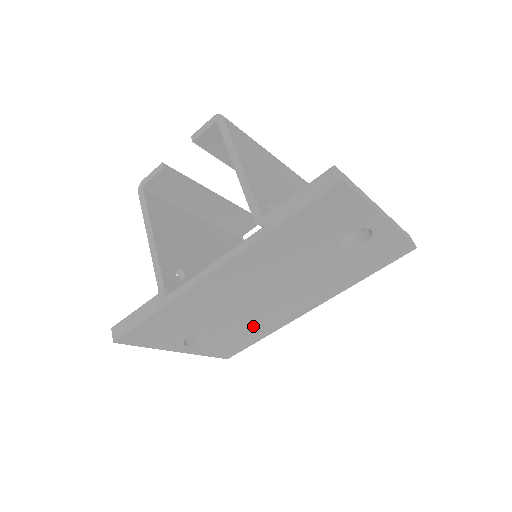
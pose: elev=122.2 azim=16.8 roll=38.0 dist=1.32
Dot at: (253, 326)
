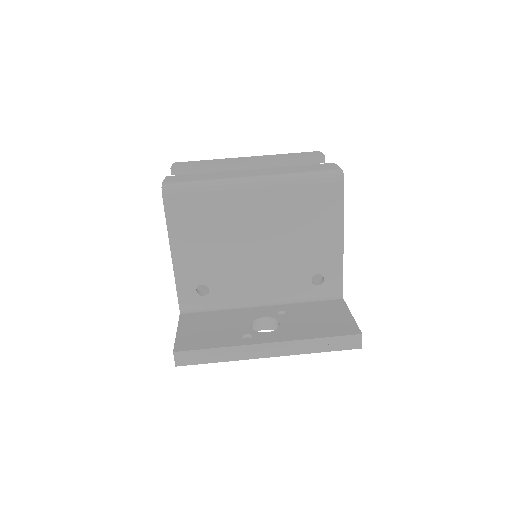
Dot at: occluded
